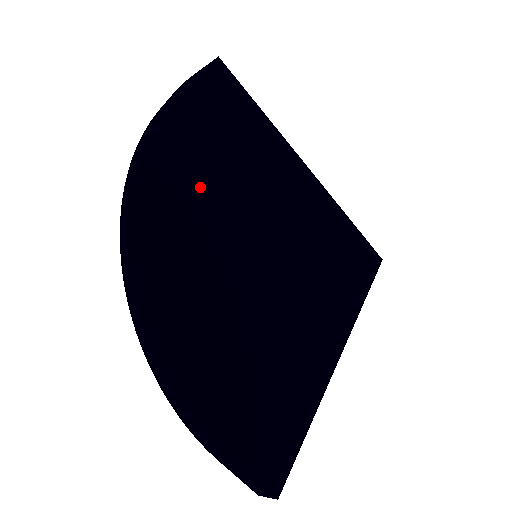
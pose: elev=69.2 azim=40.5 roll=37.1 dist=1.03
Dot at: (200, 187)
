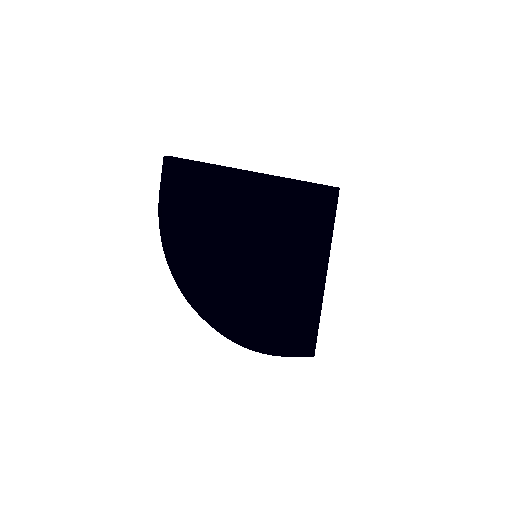
Dot at: (208, 255)
